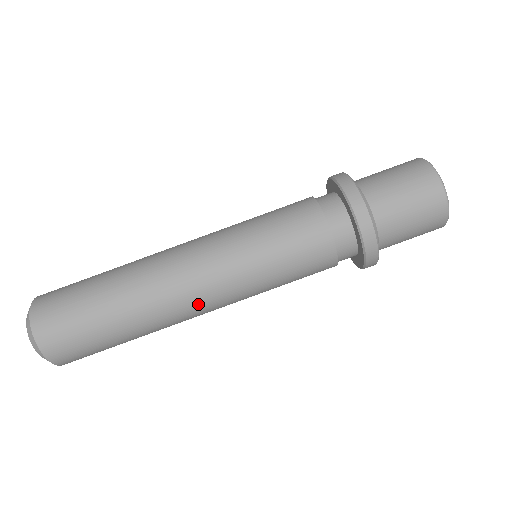
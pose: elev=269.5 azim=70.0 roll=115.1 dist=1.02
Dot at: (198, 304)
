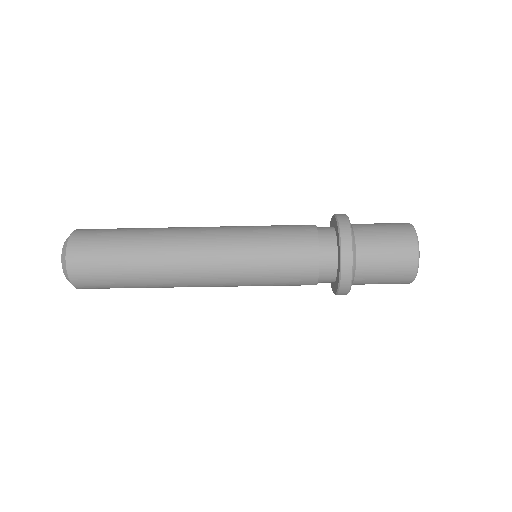
Dot at: (199, 280)
